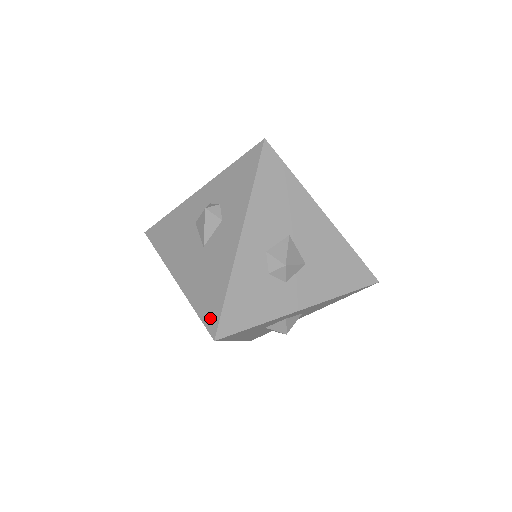
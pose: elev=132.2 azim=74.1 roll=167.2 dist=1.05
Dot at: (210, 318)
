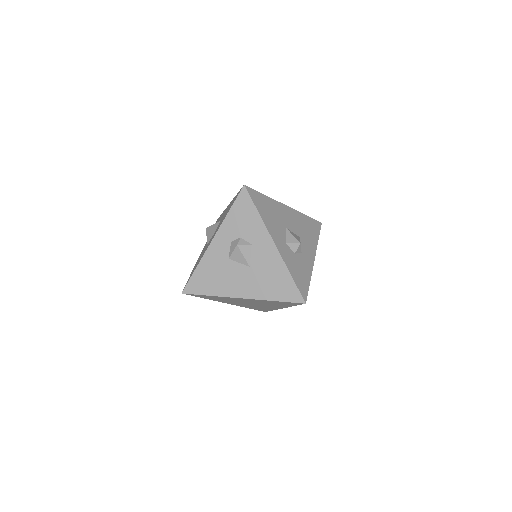
Dot at: (292, 296)
